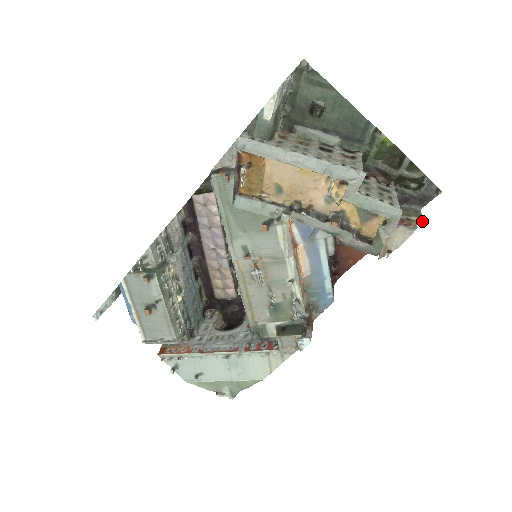
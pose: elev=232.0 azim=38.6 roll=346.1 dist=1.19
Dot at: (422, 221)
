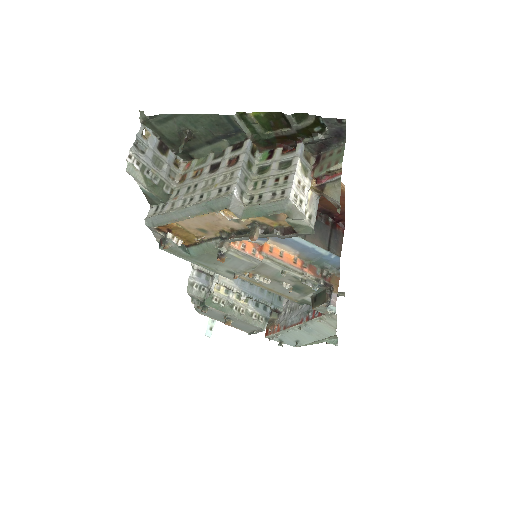
Dot at: (340, 168)
